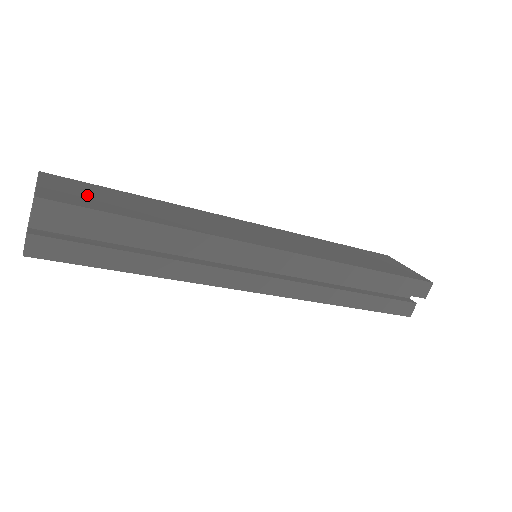
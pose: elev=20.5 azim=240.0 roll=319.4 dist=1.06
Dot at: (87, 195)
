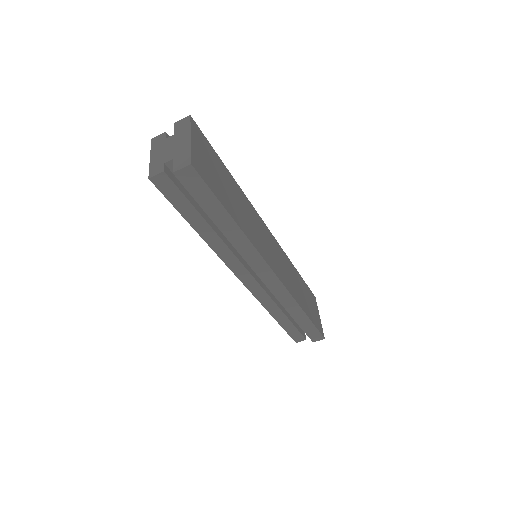
Dot at: (209, 166)
